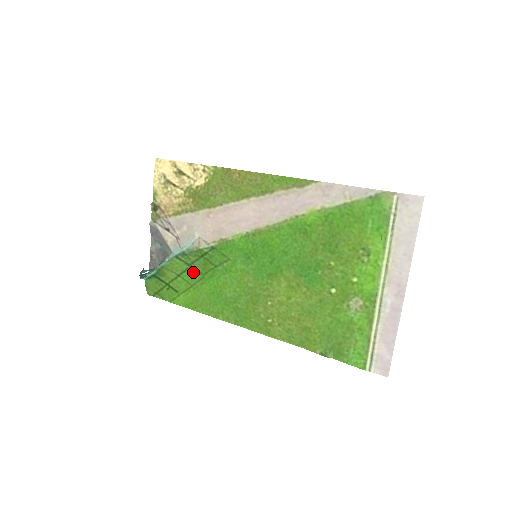
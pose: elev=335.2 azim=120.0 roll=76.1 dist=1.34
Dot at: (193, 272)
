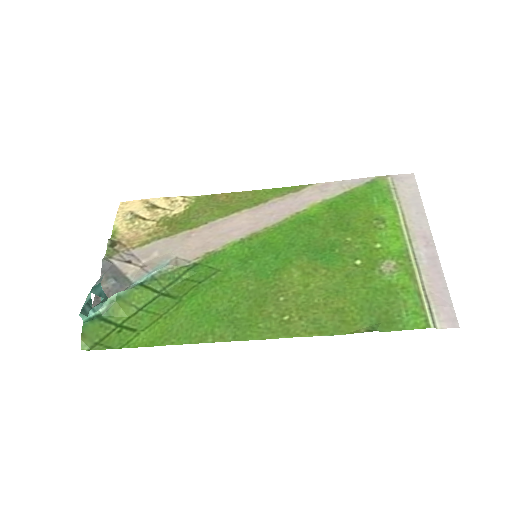
Dot at: (164, 299)
